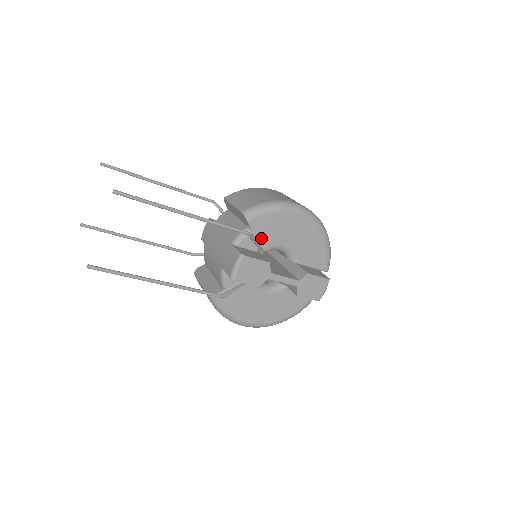
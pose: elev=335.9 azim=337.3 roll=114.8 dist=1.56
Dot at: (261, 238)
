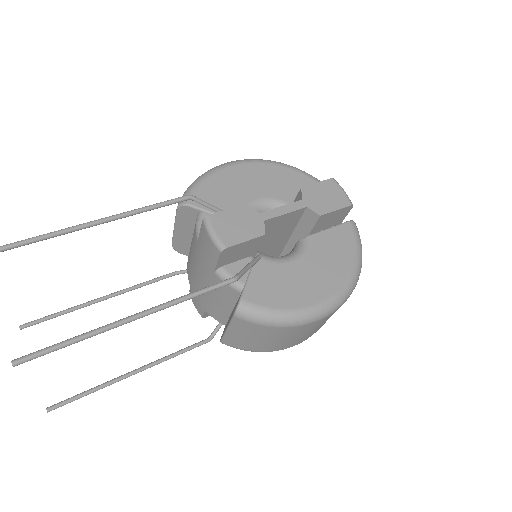
Dot at: occluded
